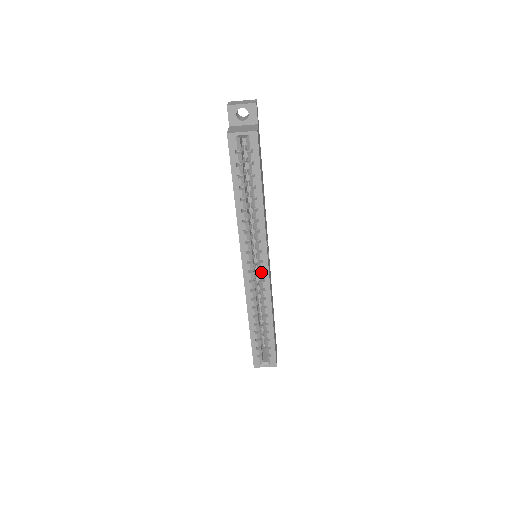
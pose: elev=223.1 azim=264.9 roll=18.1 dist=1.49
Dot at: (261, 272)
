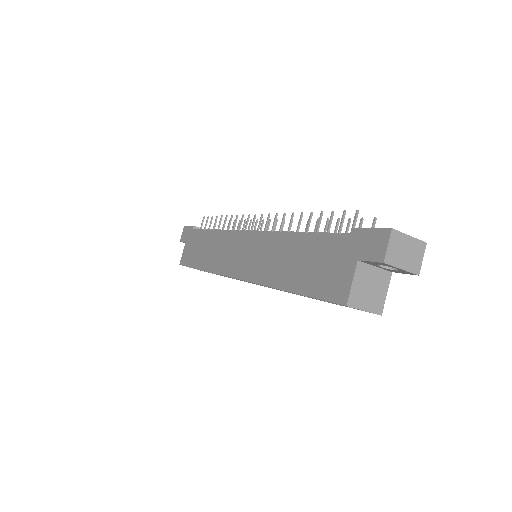
Dot at: occluded
